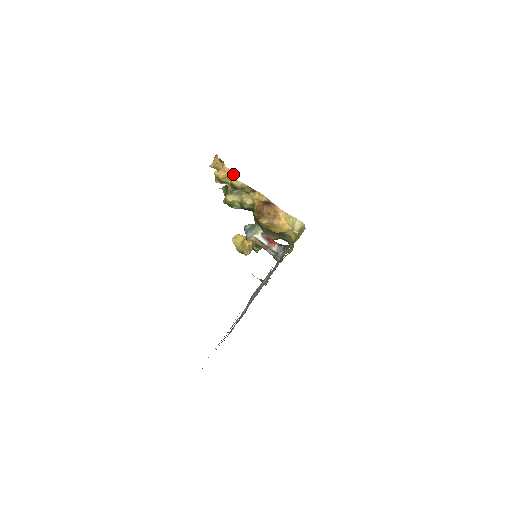
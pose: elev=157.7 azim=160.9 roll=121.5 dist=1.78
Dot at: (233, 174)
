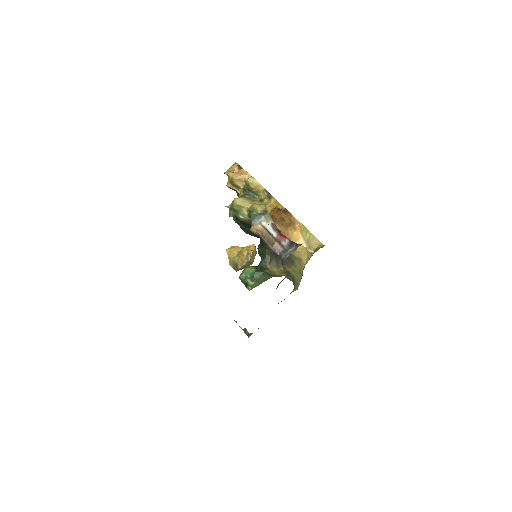
Dot at: (250, 177)
